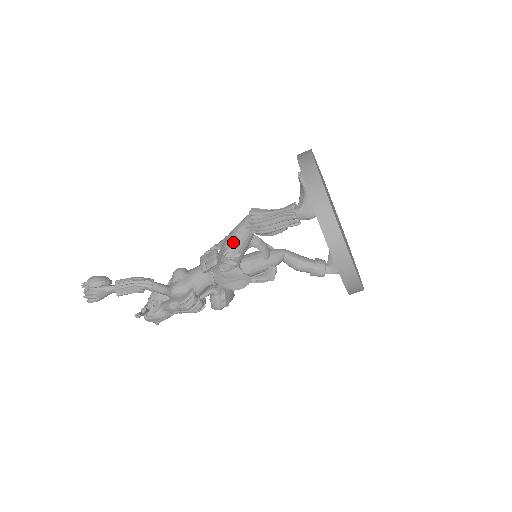
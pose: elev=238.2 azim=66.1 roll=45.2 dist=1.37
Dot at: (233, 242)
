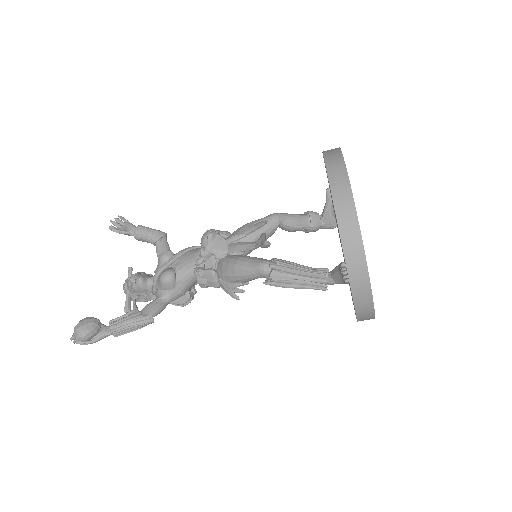
Dot at: (242, 282)
